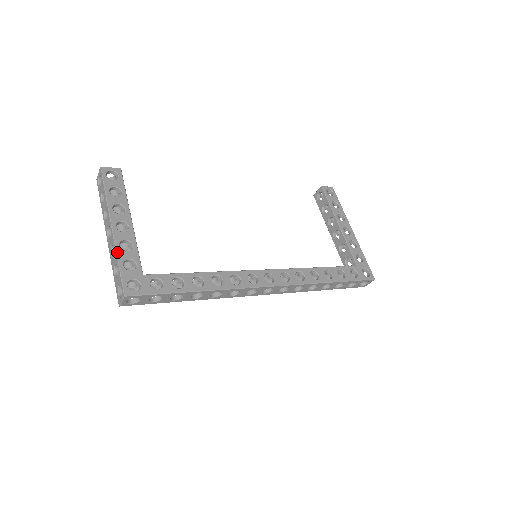
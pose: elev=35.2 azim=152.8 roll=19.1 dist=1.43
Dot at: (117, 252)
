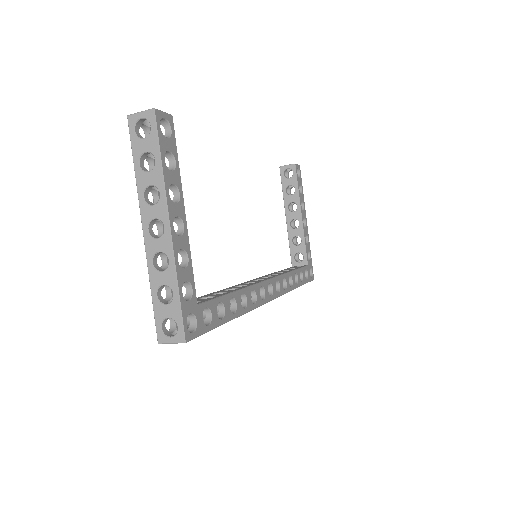
Dot at: (177, 271)
